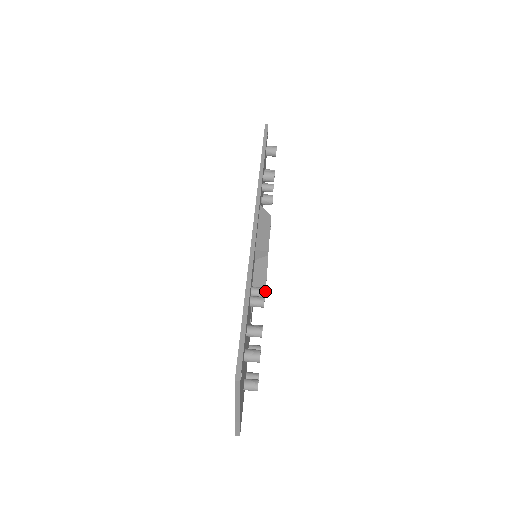
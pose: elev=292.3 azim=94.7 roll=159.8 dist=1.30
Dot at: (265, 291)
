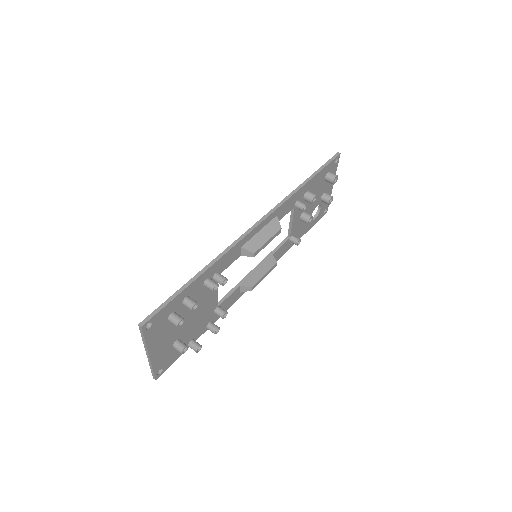
Dot at: (252, 288)
